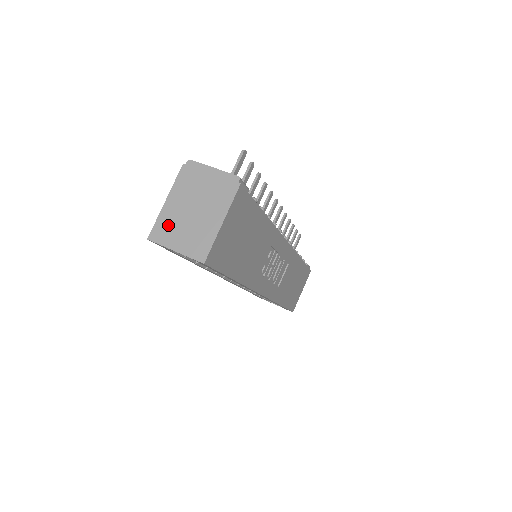
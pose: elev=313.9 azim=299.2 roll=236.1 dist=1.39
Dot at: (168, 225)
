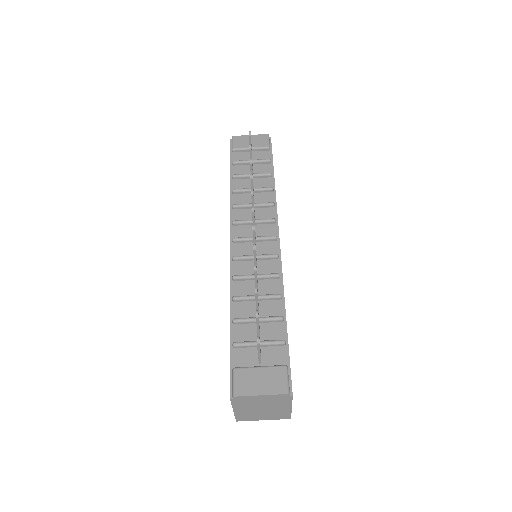
Dot at: (247, 416)
